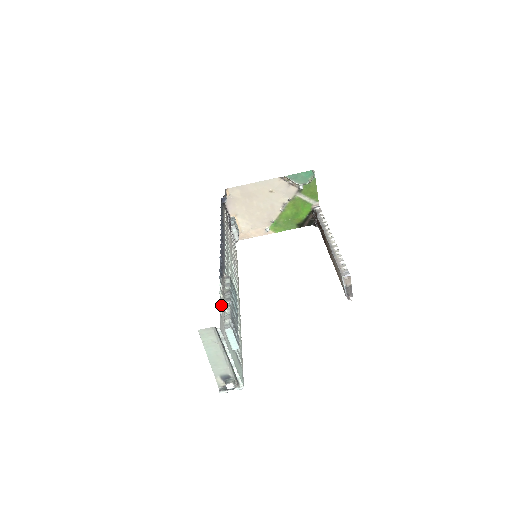
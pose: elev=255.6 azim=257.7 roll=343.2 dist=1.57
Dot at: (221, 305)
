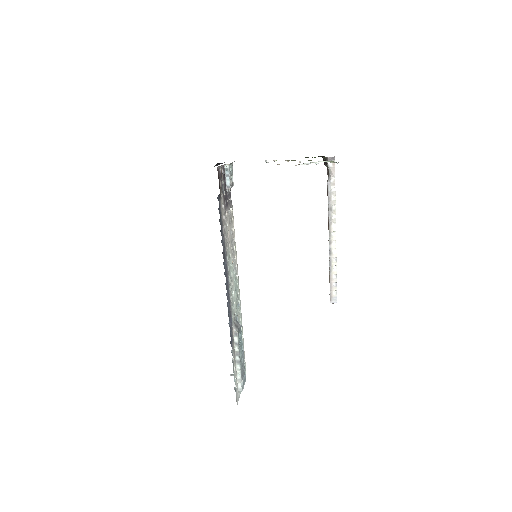
Dot at: (235, 376)
